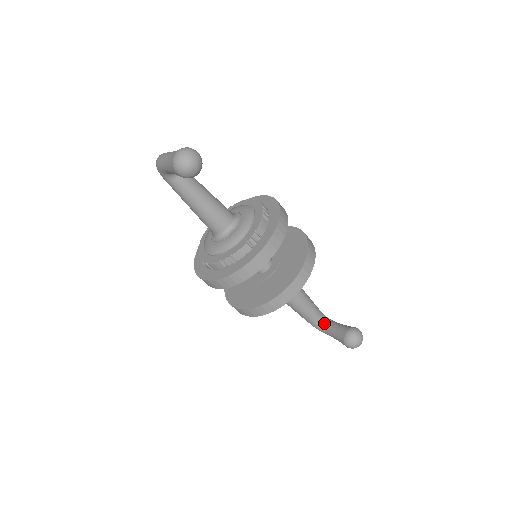
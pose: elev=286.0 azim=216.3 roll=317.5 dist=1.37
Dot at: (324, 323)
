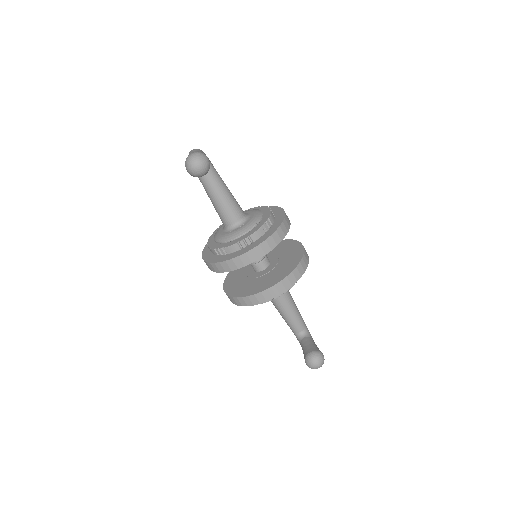
Dot at: (303, 336)
